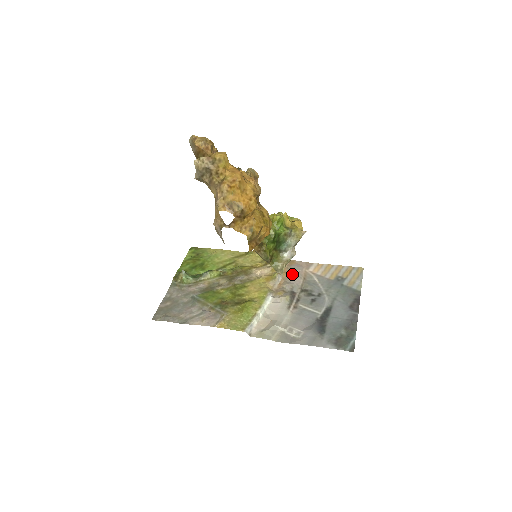
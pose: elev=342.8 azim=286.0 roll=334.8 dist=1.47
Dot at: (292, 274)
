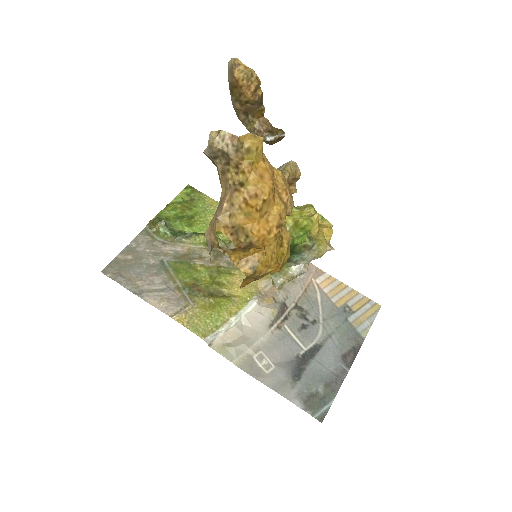
Dot at: occluded
